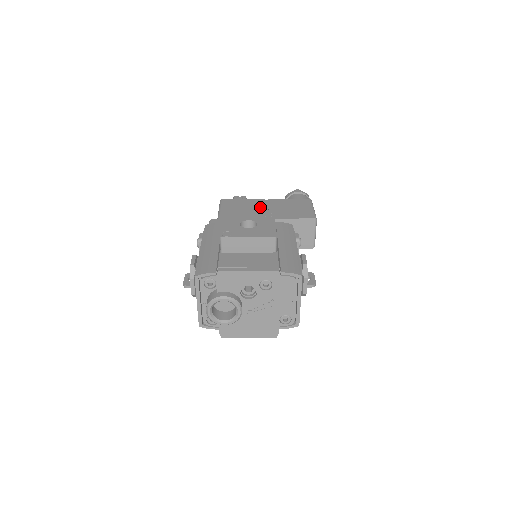
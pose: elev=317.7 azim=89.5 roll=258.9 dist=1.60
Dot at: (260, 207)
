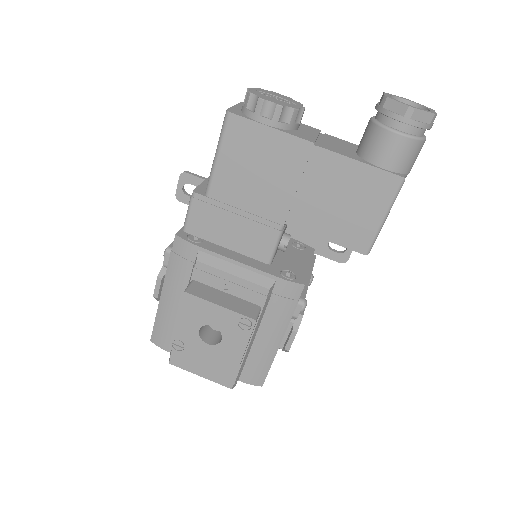
Dot at: (289, 178)
